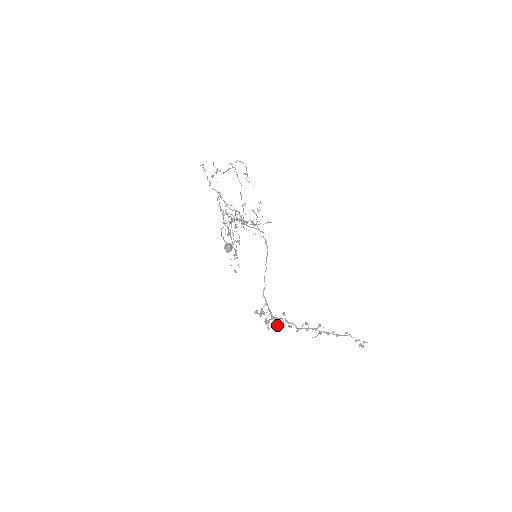
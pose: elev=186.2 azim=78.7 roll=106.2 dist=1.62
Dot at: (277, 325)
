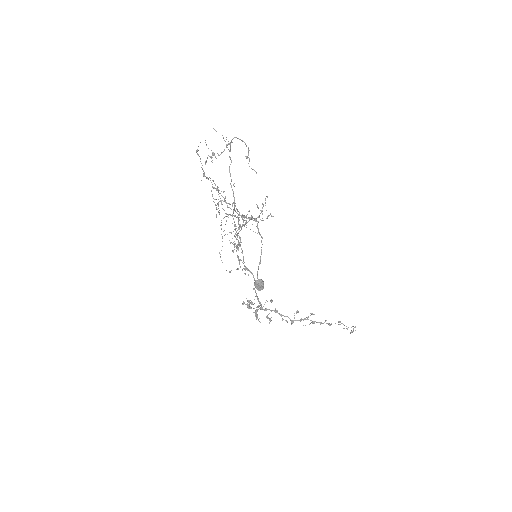
Dot at: (267, 316)
